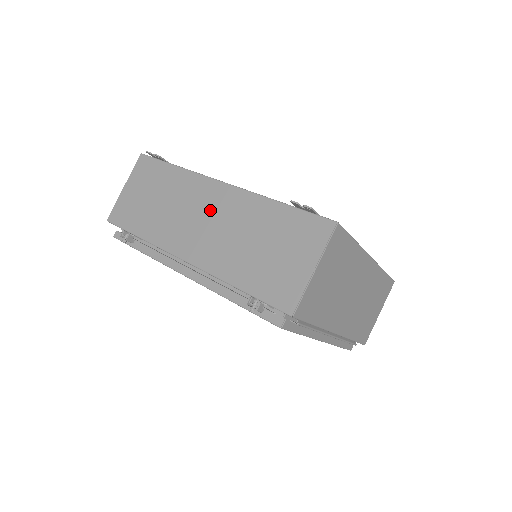
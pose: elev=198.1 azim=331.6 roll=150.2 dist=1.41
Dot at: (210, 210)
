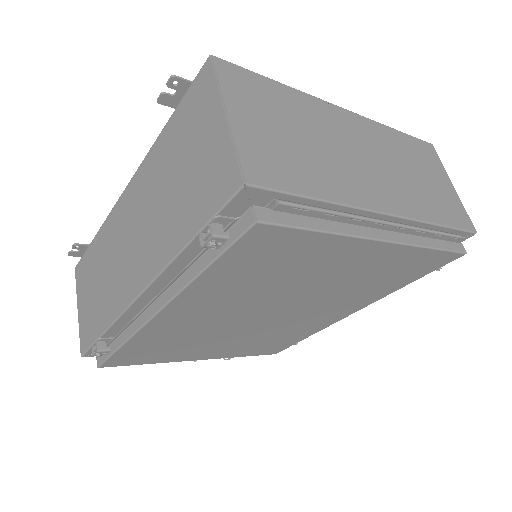
Dot at: (129, 224)
